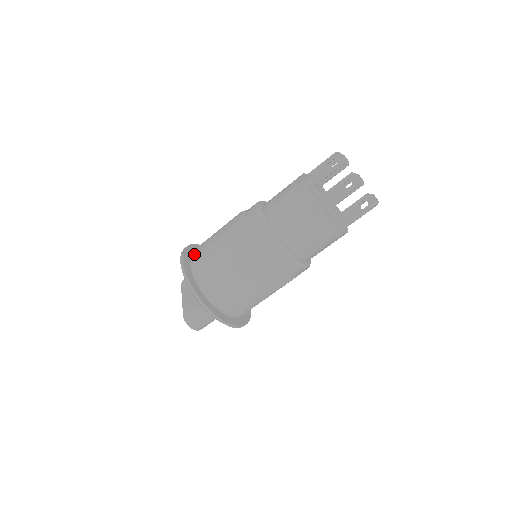
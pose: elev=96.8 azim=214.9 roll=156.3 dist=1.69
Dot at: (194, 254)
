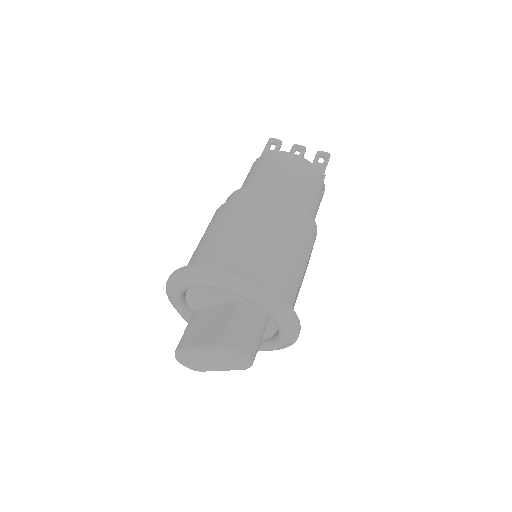
Dot at: occluded
